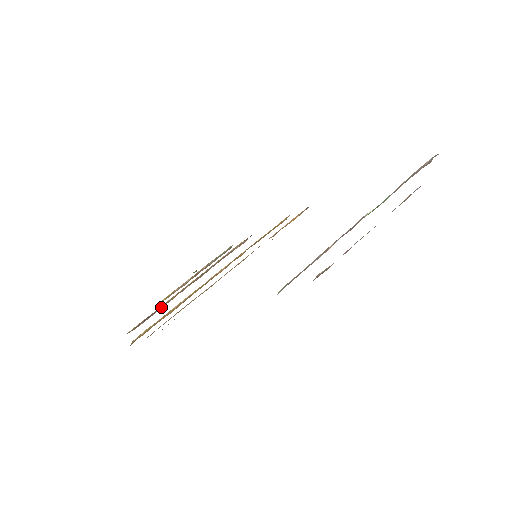
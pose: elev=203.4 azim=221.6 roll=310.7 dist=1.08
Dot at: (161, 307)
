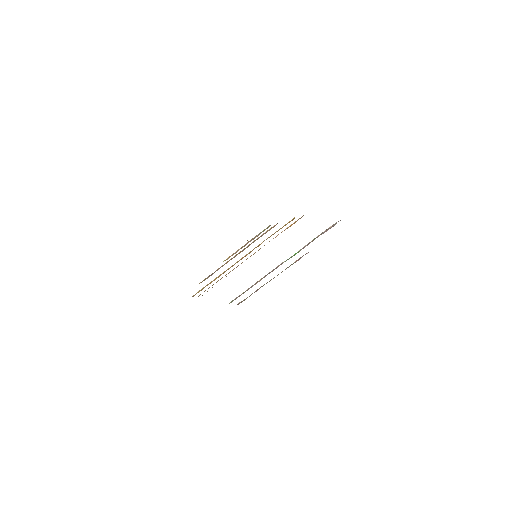
Dot at: occluded
